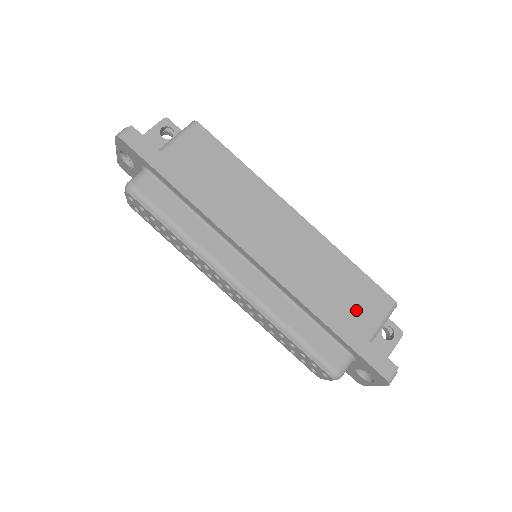
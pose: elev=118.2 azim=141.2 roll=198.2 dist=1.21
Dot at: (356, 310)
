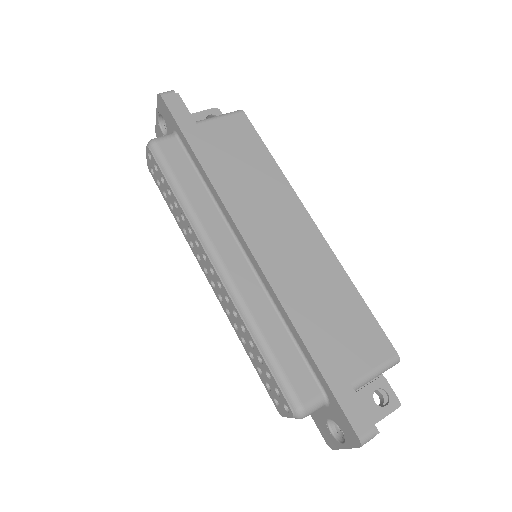
Dot at: (347, 346)
